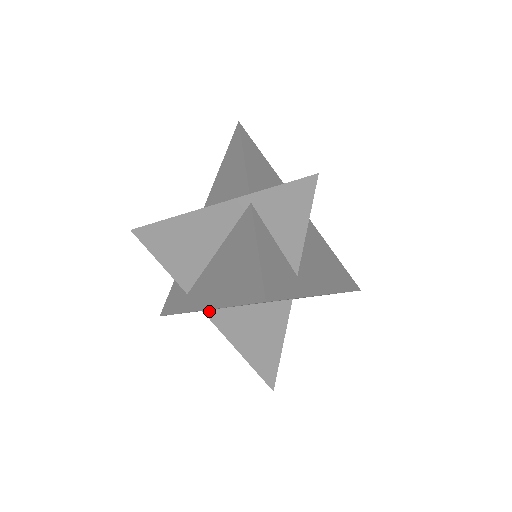
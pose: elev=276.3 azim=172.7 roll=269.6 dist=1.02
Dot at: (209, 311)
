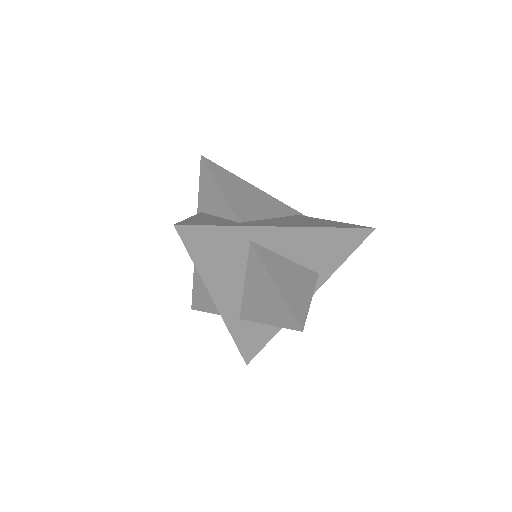
Dot at: (241, 314)
